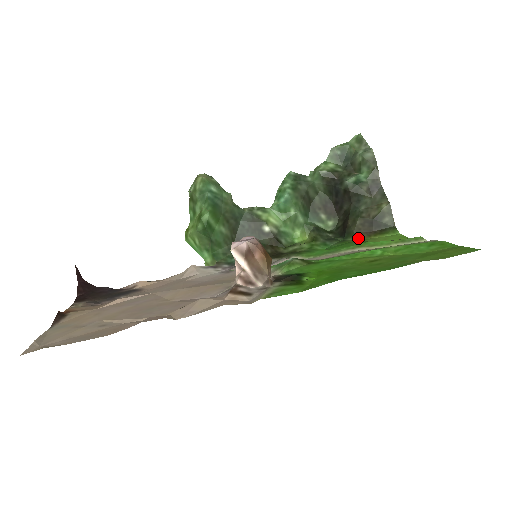
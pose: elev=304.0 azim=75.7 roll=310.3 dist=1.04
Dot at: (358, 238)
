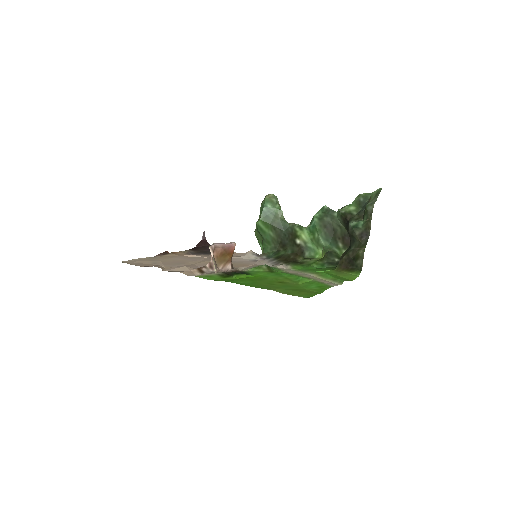
Dot at: (337, 268)
